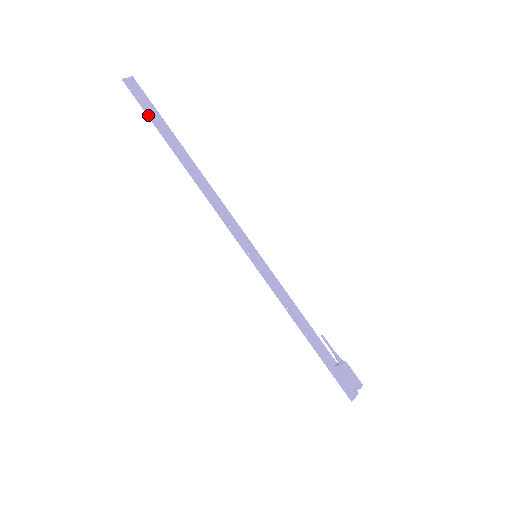
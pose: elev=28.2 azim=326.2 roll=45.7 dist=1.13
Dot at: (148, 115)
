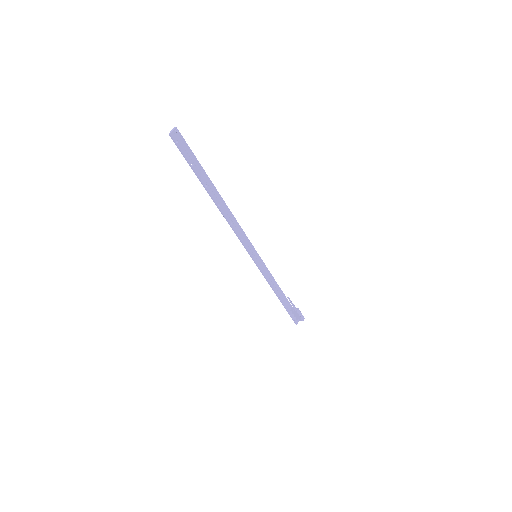
Dot at: (189, 164)
